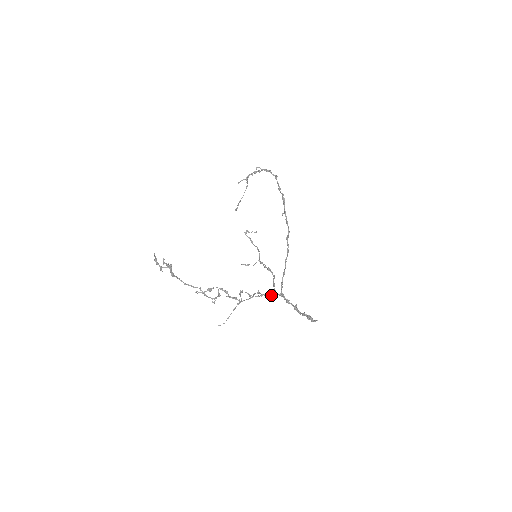
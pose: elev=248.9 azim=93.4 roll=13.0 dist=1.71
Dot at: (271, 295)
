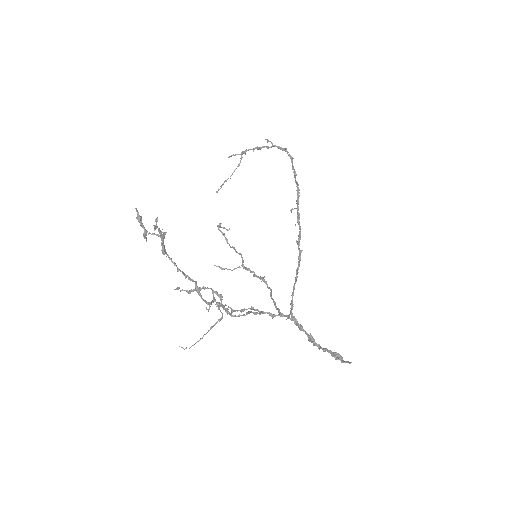
Dot at: (274, 315)
